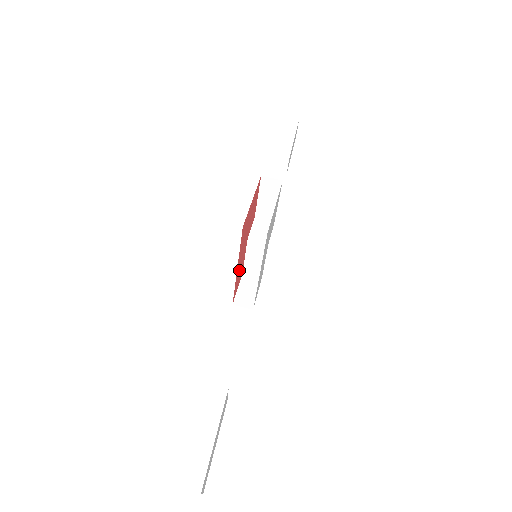
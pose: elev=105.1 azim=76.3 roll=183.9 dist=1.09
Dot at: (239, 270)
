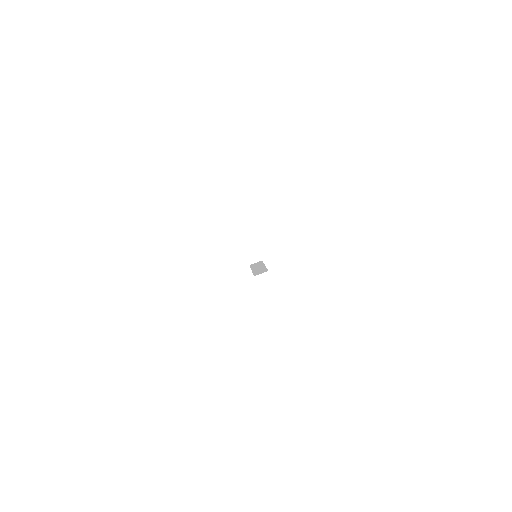
Dot at: occluded
